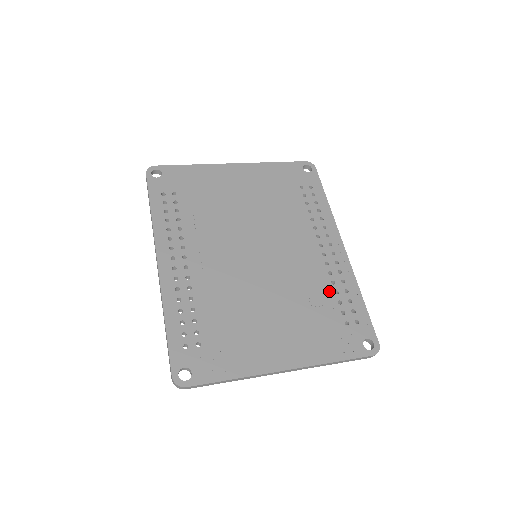
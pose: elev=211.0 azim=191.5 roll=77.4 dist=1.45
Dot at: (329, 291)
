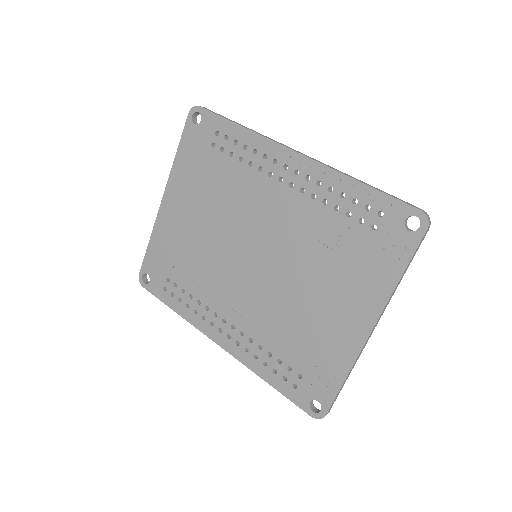
Dot at: (330, 216)
